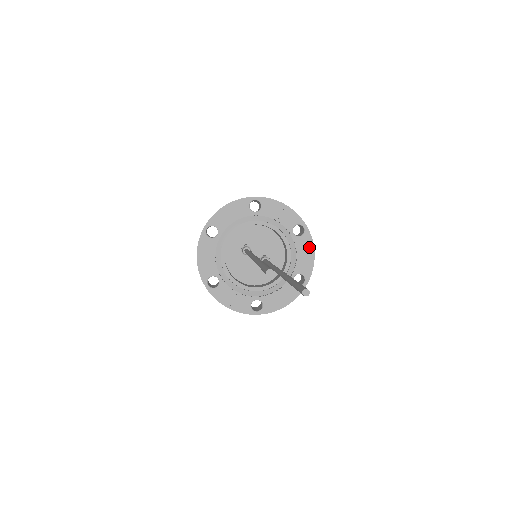
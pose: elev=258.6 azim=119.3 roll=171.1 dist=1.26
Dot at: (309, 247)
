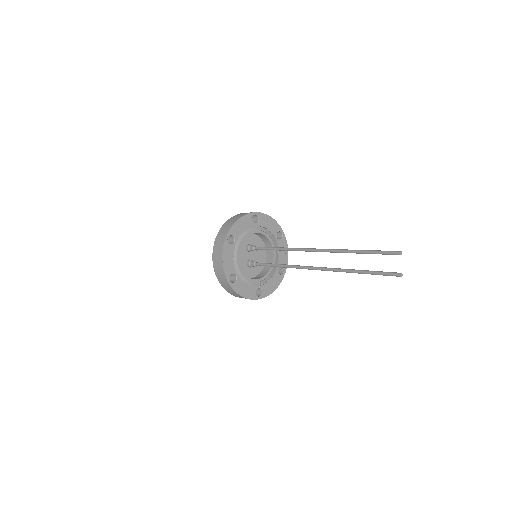
Dot at: (277, 284)
